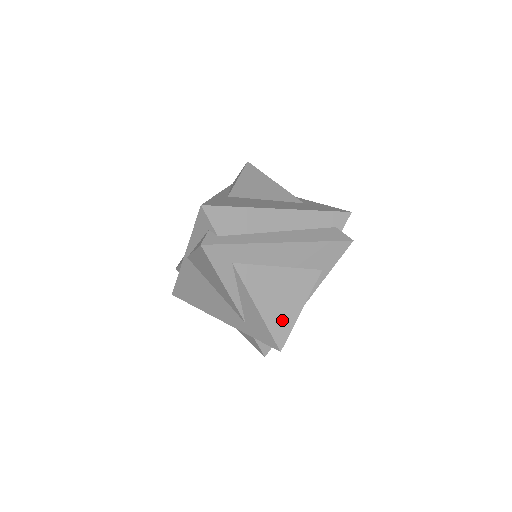
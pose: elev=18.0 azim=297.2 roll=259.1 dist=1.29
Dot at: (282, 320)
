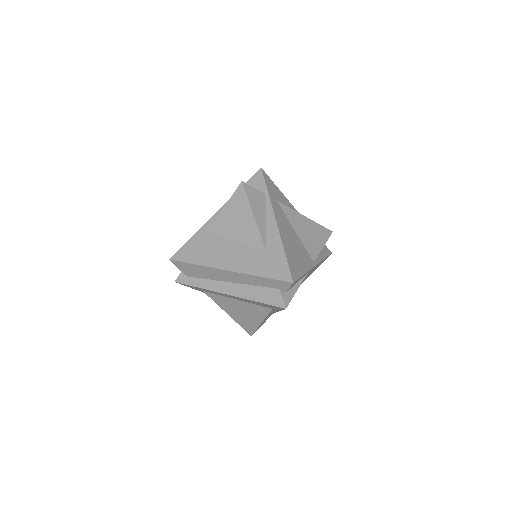
Dot at: (248, 324)
